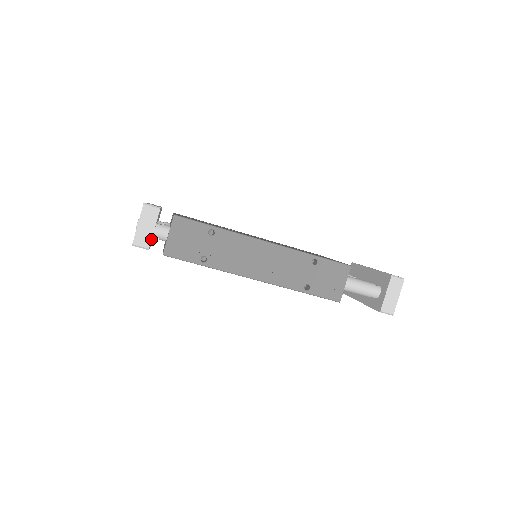
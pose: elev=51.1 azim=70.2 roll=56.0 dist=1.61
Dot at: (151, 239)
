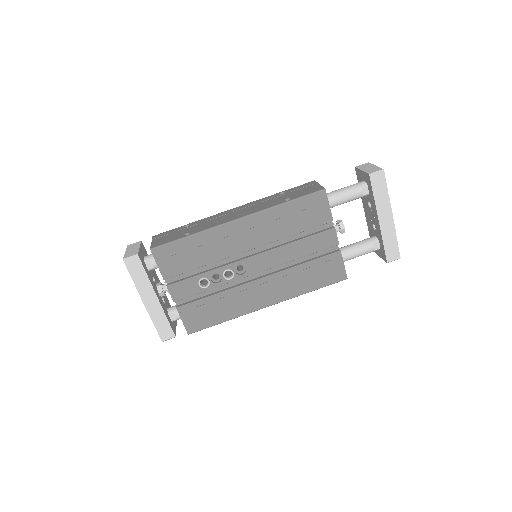
Dot at: (138, 251)
